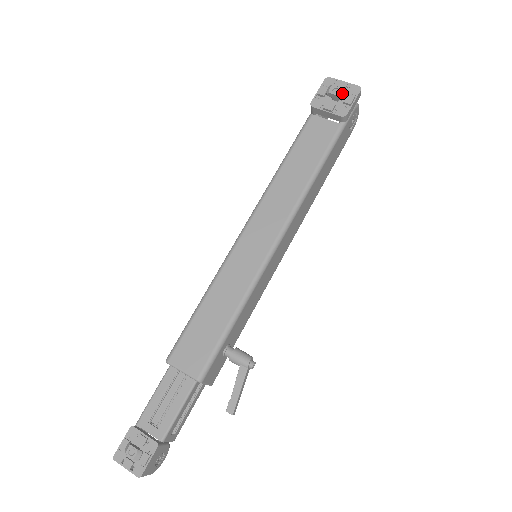
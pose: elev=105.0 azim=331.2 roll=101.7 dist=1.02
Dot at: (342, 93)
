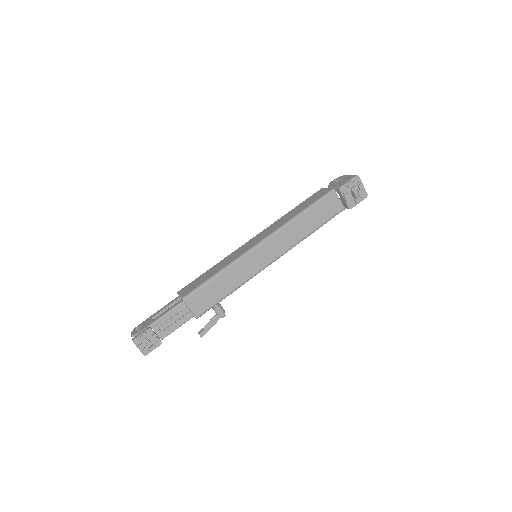
Dot at: (359, 196)
